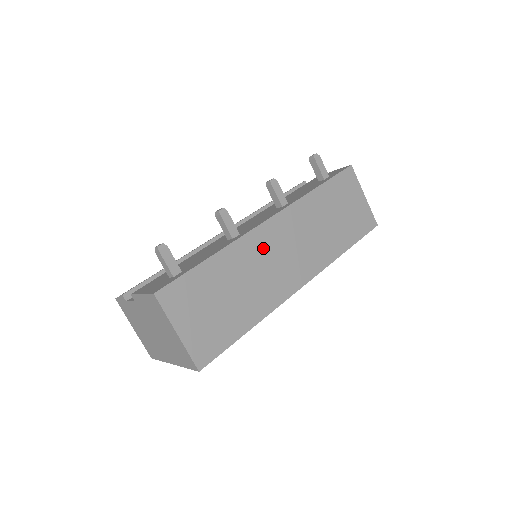
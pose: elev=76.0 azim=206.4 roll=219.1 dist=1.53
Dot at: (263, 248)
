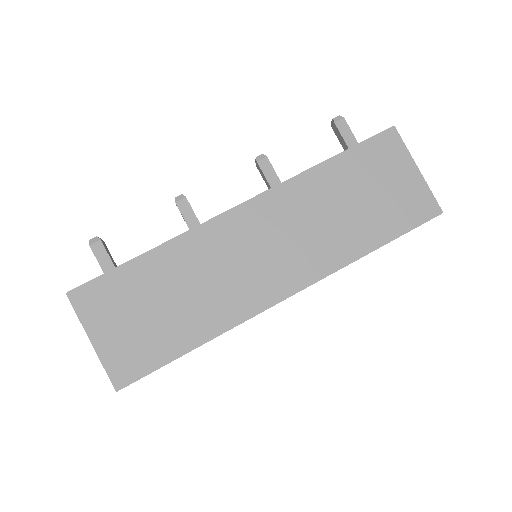
Dot at: (225, 244)
